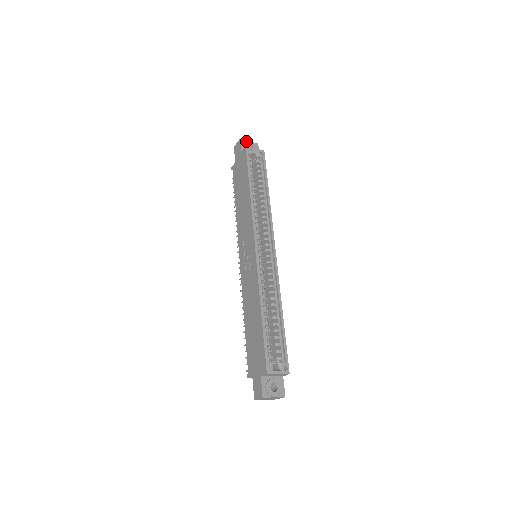
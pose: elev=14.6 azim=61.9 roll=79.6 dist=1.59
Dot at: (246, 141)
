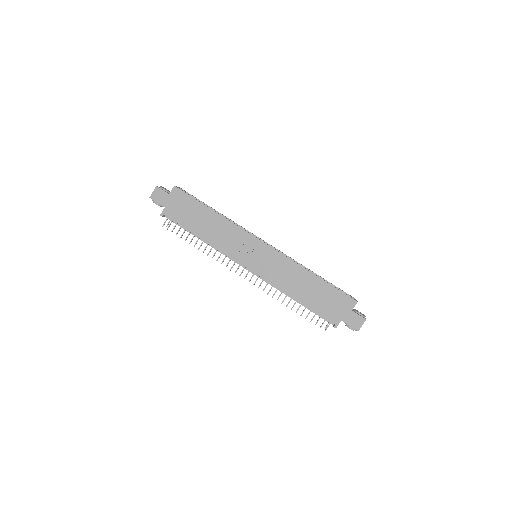
Dot at: (161, 186)
